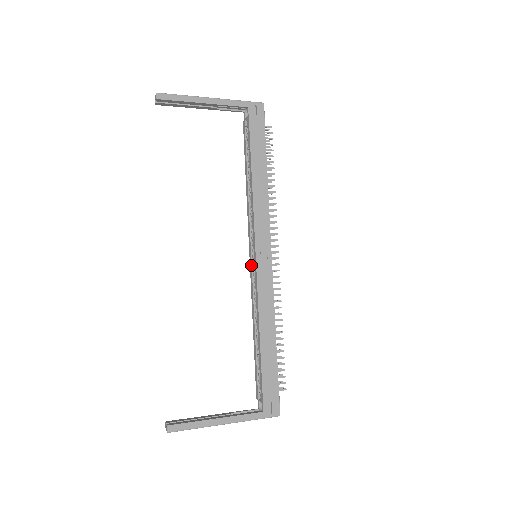
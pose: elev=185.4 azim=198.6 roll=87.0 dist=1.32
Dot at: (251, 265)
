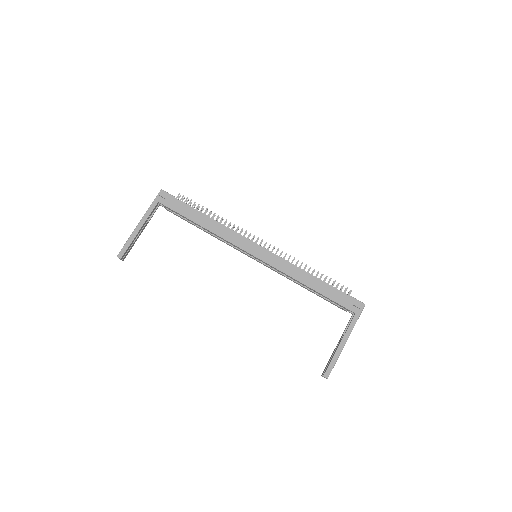
Dot at: (260, 262)
